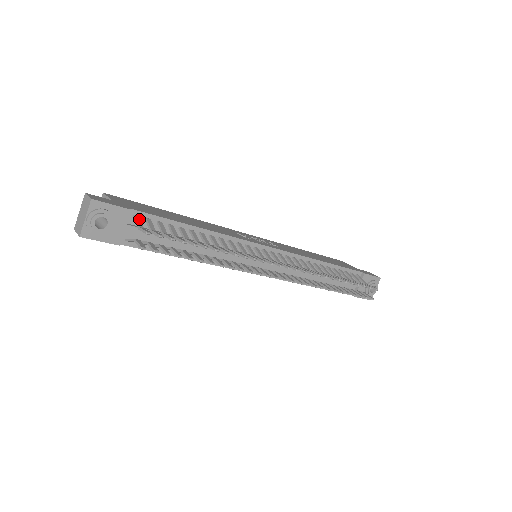
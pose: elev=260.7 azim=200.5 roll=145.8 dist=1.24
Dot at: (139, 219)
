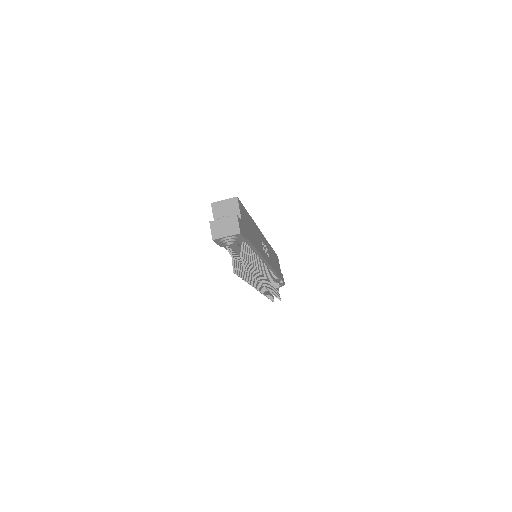
Dot at: occluded
